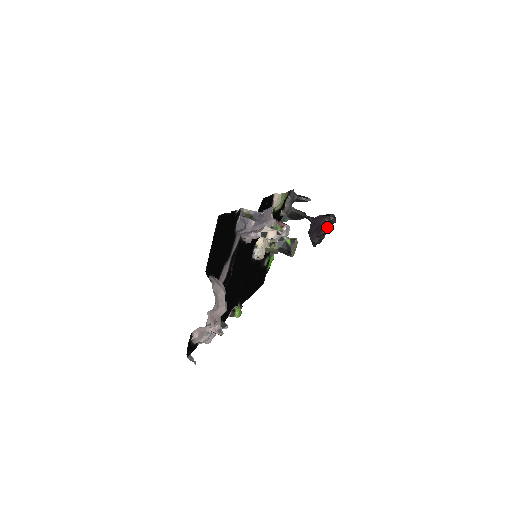
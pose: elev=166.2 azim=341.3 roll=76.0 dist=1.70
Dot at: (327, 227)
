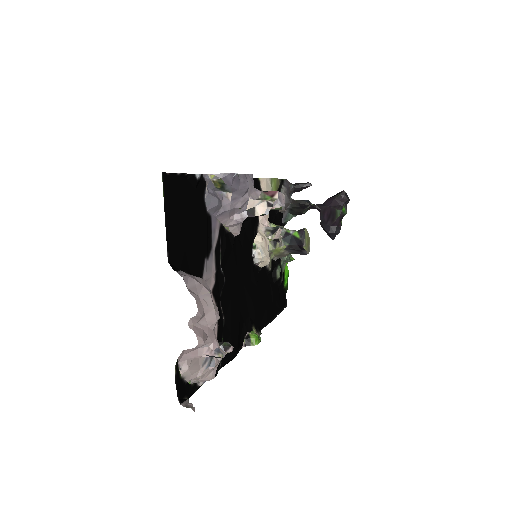
Dot at: (340, 208)
